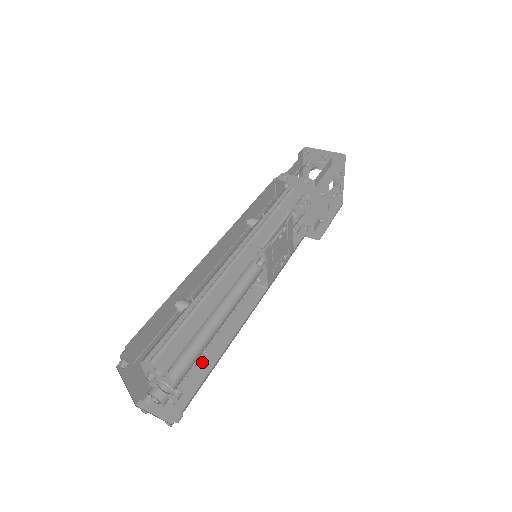
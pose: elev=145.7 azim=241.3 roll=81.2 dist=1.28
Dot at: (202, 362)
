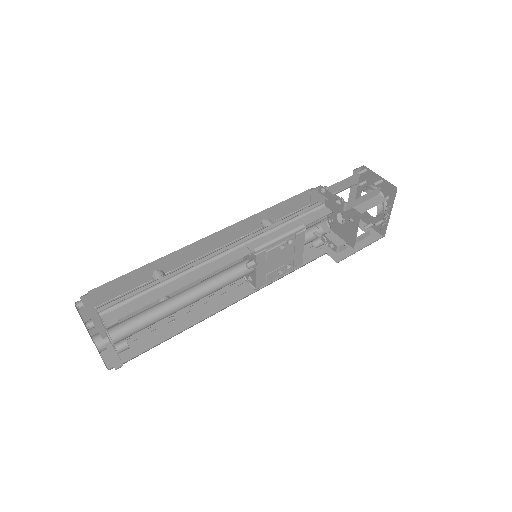
Dot at: (165, 329)
